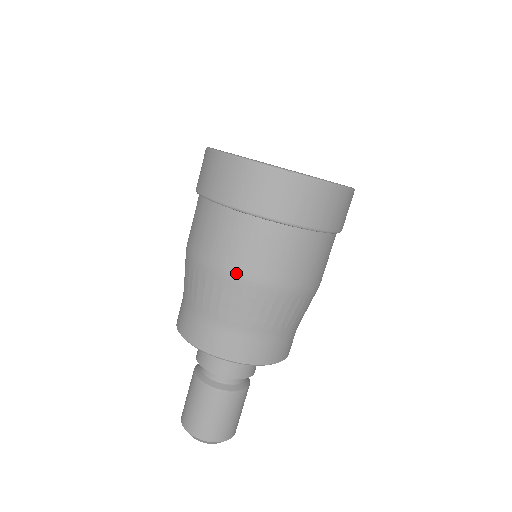
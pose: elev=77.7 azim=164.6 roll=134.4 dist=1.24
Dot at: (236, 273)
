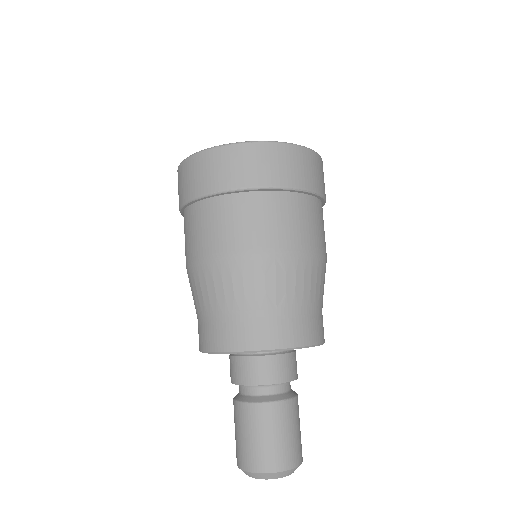
Dot at: (201, 257)
